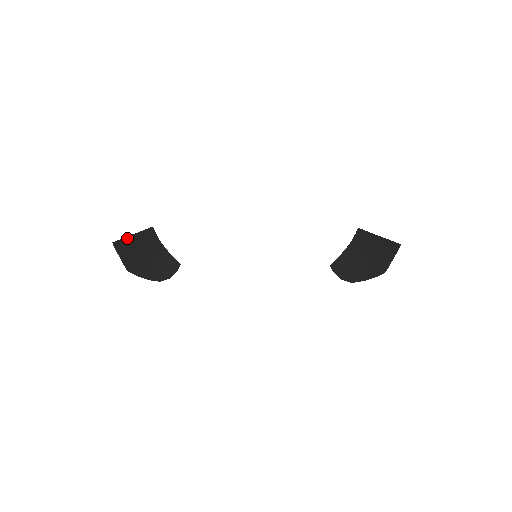
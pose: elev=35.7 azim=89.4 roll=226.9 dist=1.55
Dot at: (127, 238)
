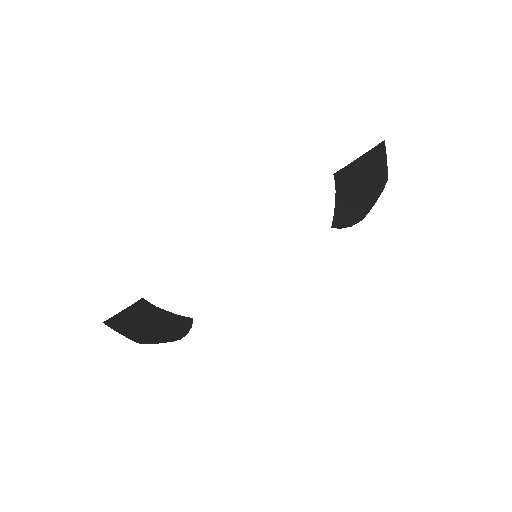
Dot at: (119, 315)
